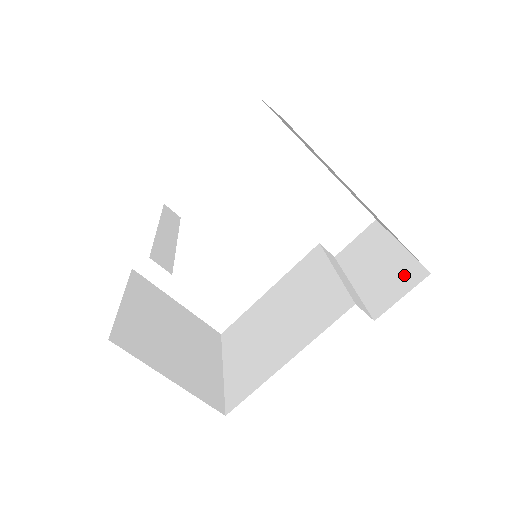
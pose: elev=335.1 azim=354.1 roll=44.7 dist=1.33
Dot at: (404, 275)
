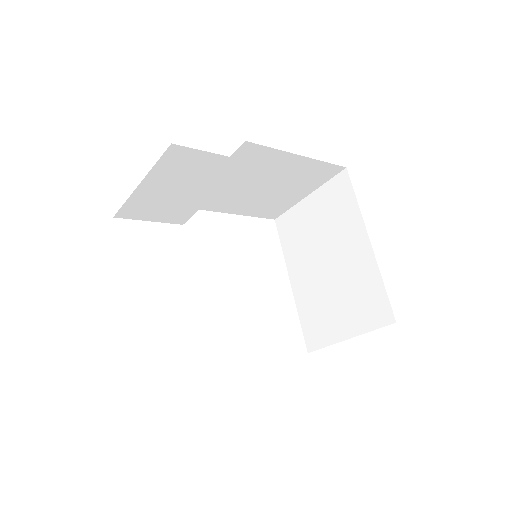
Dot at: occluded
